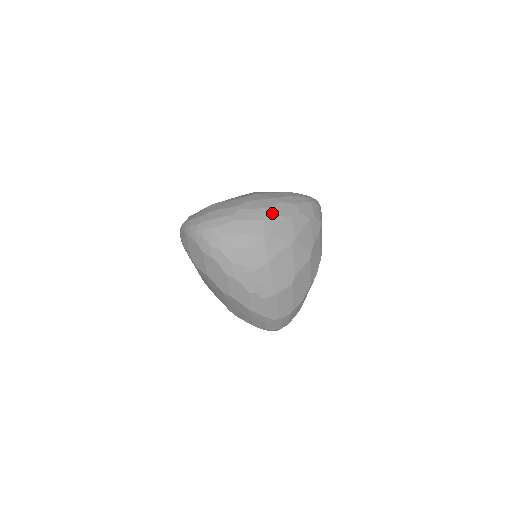
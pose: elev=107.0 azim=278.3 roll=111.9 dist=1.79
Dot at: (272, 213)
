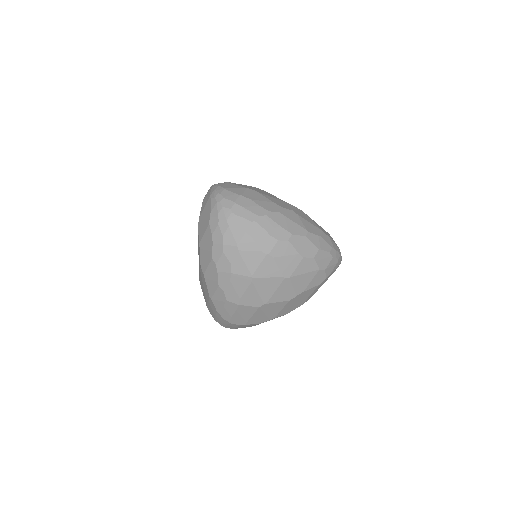
Dot at: (290, 241)
